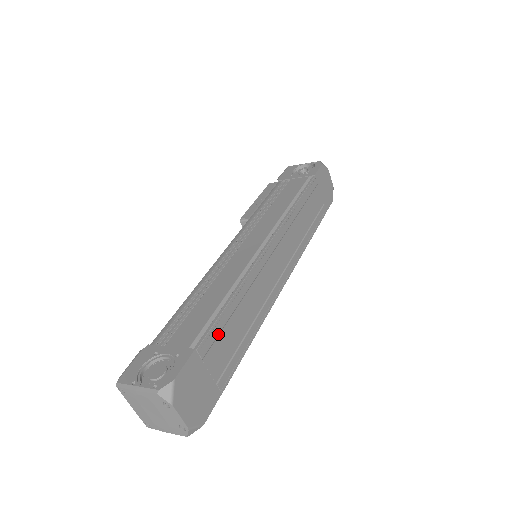
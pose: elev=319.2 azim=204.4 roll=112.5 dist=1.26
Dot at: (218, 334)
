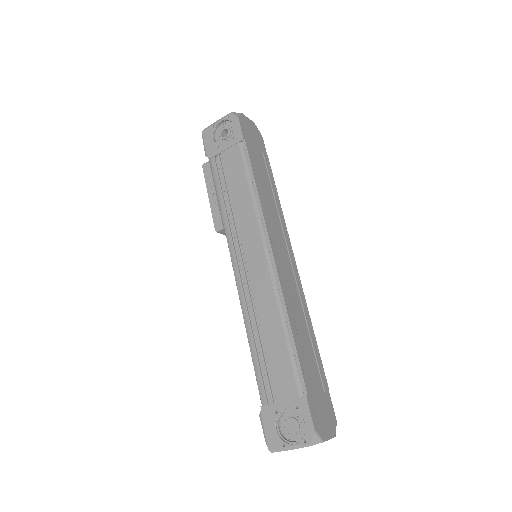
Dot at: (305, 366)
